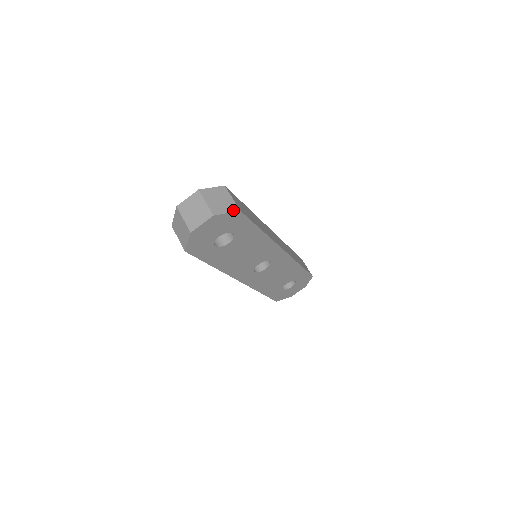
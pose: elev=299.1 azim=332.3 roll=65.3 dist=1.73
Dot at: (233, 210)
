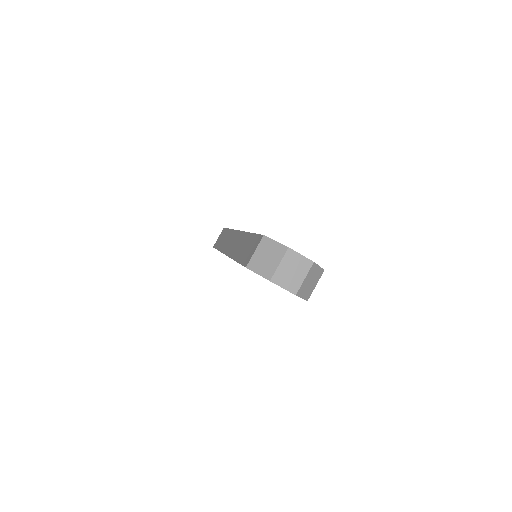
Dot at: (306, 298)
